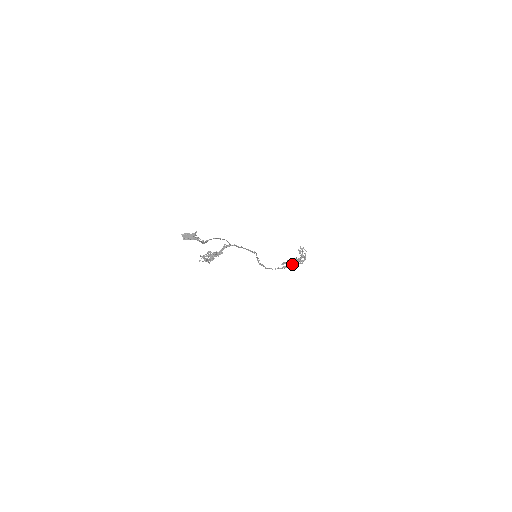
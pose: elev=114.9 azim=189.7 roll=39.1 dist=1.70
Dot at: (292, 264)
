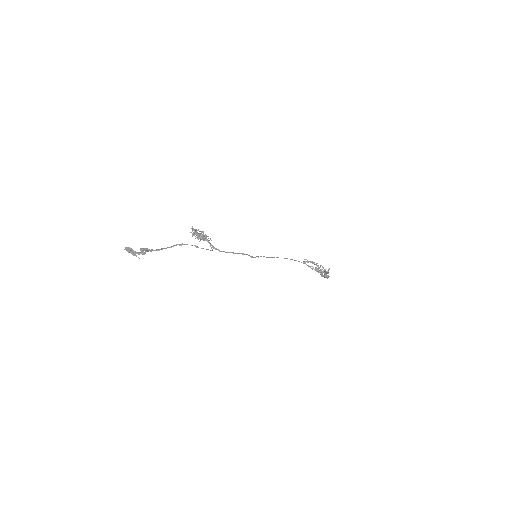
Dot at: occluded
